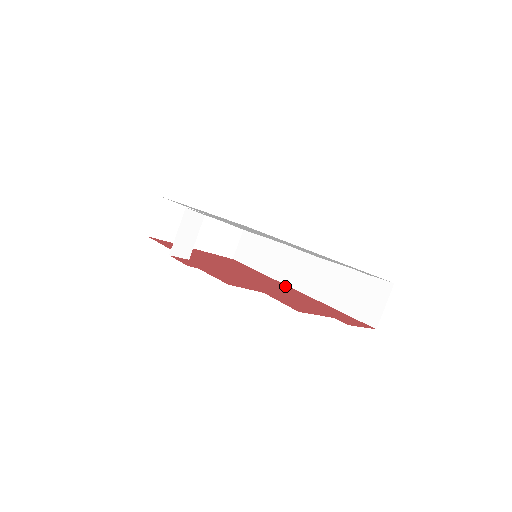
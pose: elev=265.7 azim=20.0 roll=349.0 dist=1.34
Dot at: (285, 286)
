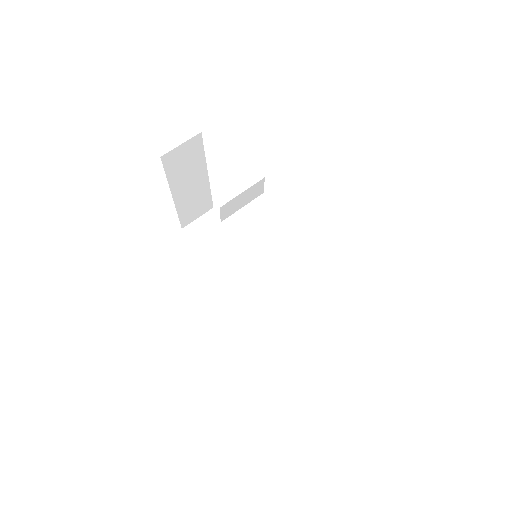
Dot at: occluded
